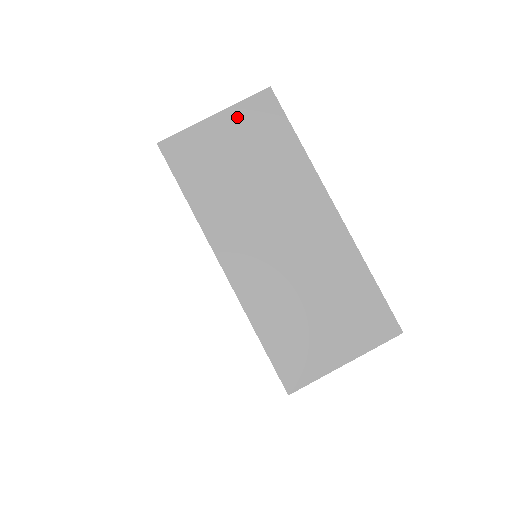
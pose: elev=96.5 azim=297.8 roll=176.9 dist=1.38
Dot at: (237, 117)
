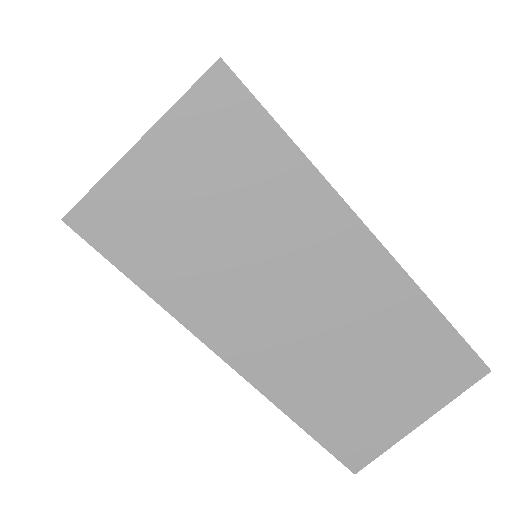
Dot at: (179, 135)
